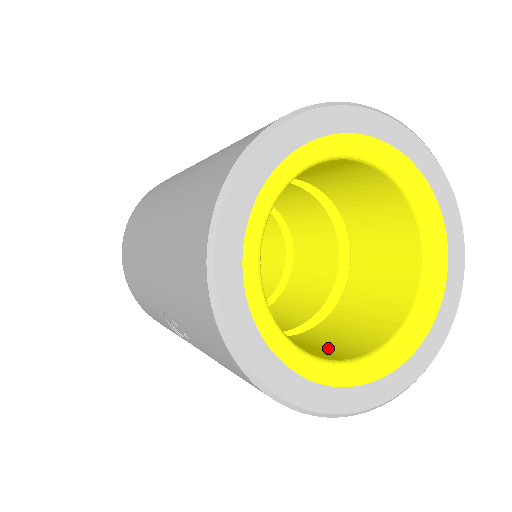
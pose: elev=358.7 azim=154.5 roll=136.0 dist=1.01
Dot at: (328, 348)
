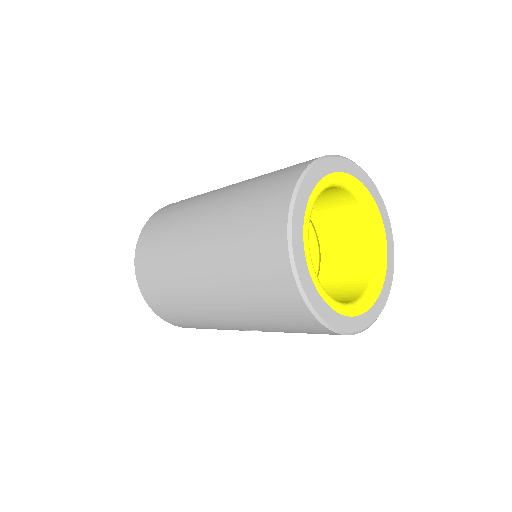
Dot at: (348, 282)
